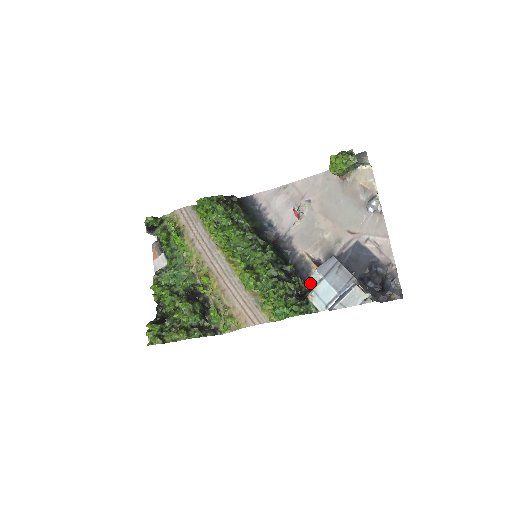
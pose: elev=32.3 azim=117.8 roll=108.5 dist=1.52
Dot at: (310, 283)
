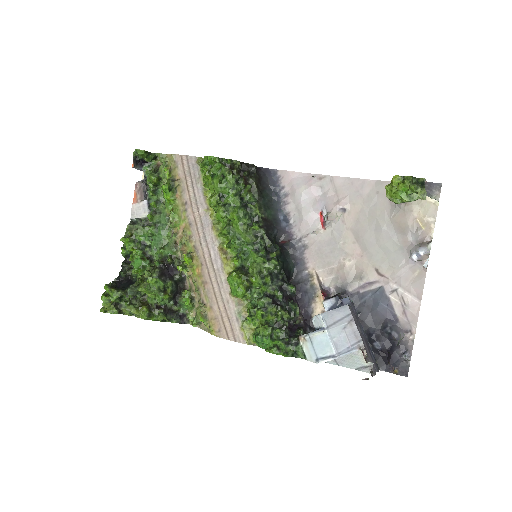
Dot at: (308, 313)
